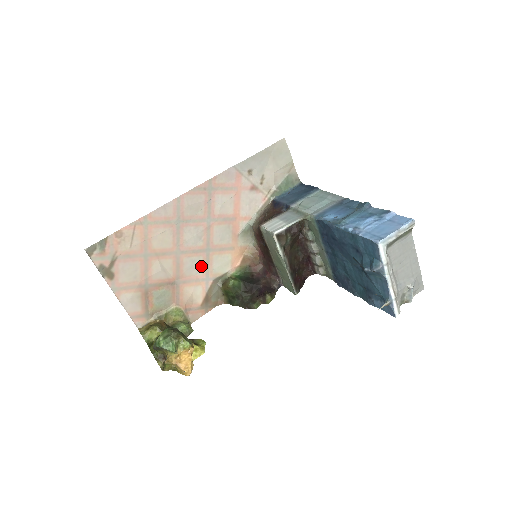
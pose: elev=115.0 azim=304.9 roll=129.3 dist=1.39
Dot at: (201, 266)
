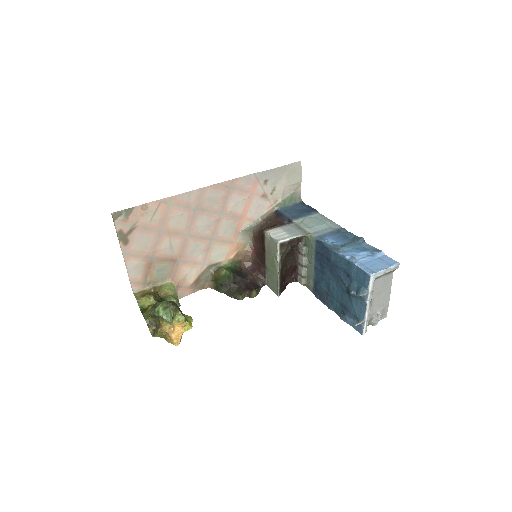
Dot at: (202, 251)
